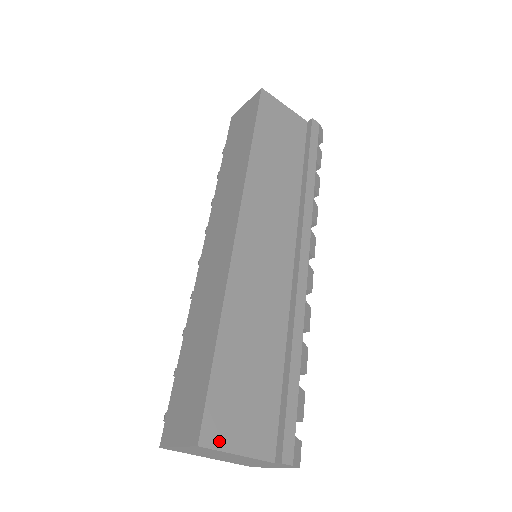
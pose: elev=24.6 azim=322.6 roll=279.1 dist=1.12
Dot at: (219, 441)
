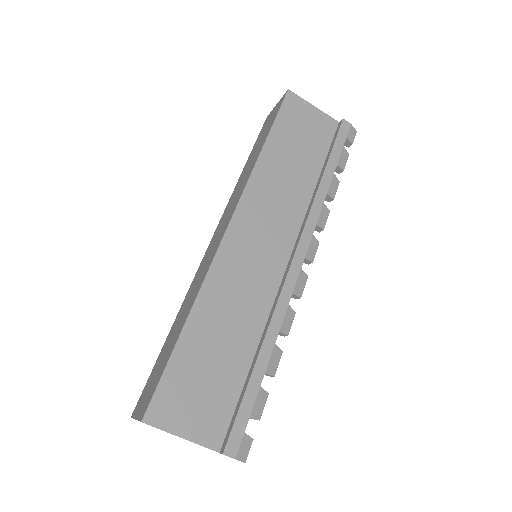
Dot at: (164, 422)
